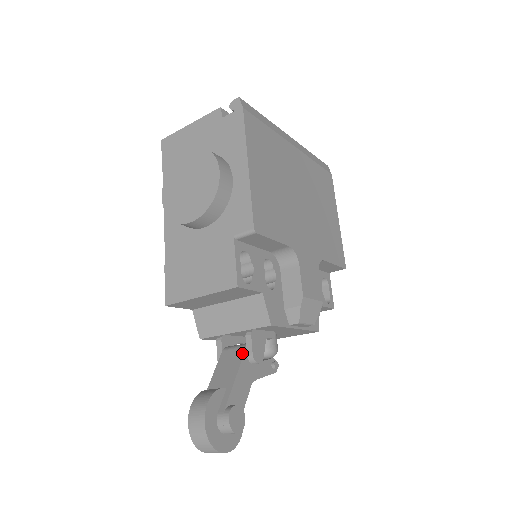
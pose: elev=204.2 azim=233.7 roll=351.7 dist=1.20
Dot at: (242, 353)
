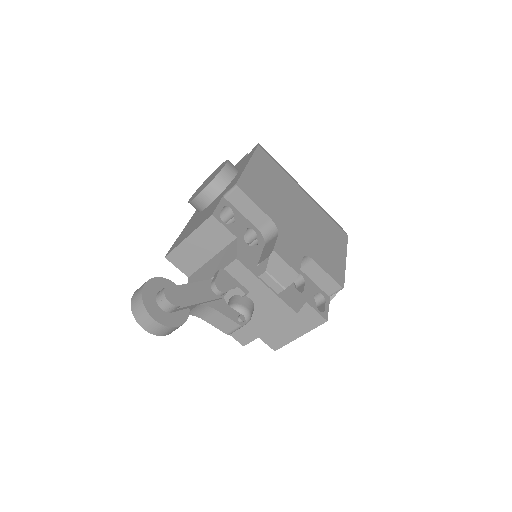
Dot at: (207, 280)
